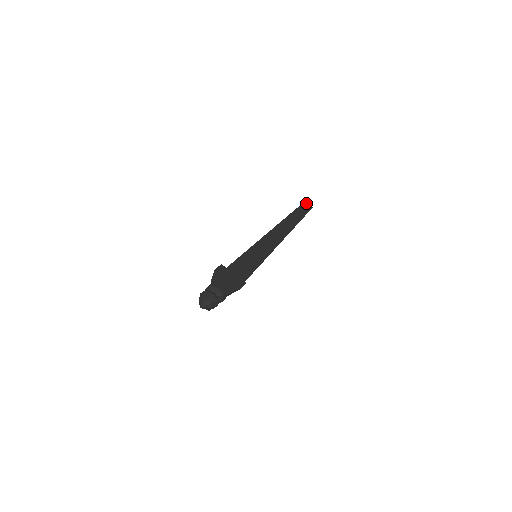
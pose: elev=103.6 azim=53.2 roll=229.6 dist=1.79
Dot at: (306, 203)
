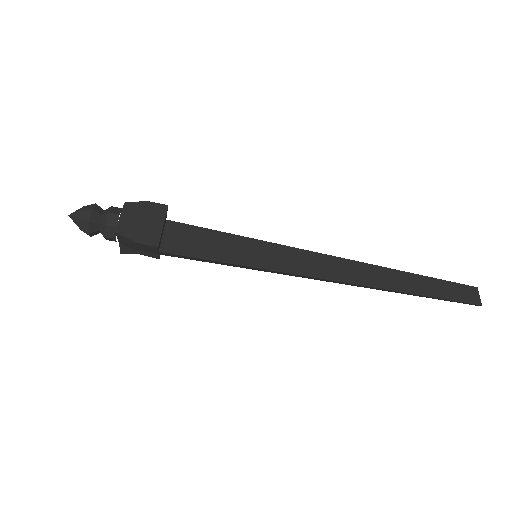
Dot at: (478, 291)
